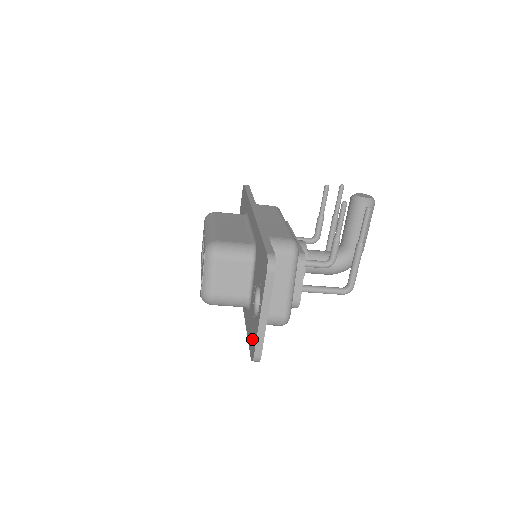
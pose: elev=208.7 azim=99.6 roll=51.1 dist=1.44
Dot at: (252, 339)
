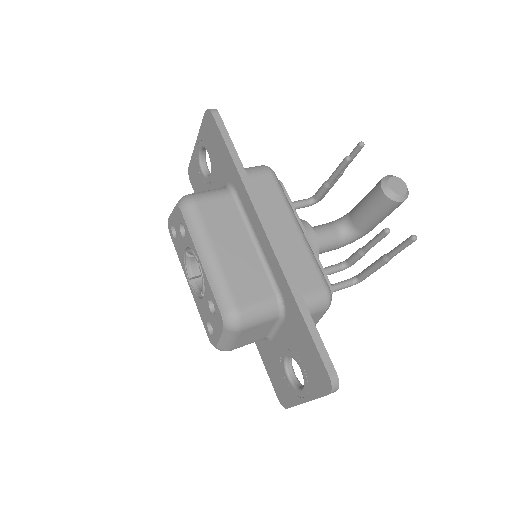
Dot at: (280, 387)
